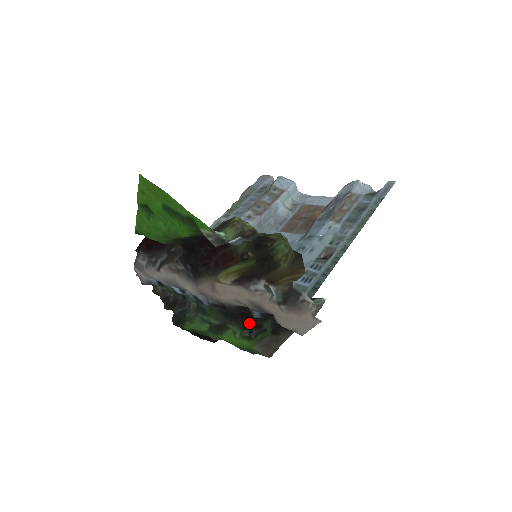
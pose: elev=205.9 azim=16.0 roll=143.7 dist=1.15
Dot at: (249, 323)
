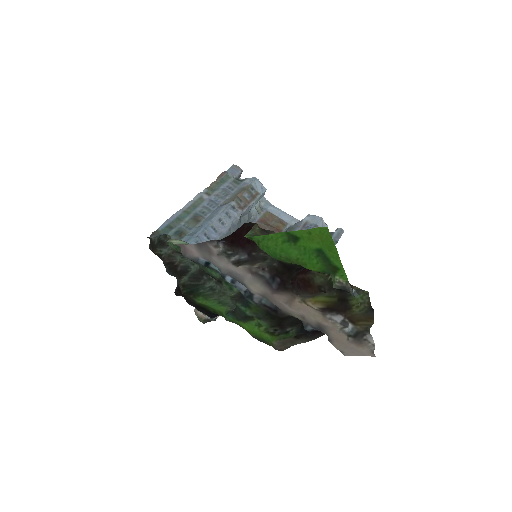
Dot at: (280, 325)
